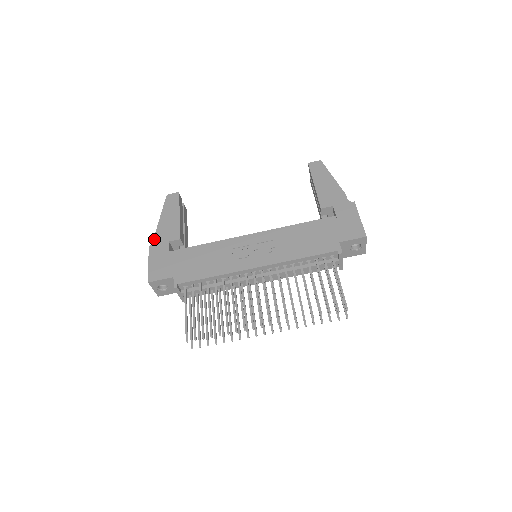
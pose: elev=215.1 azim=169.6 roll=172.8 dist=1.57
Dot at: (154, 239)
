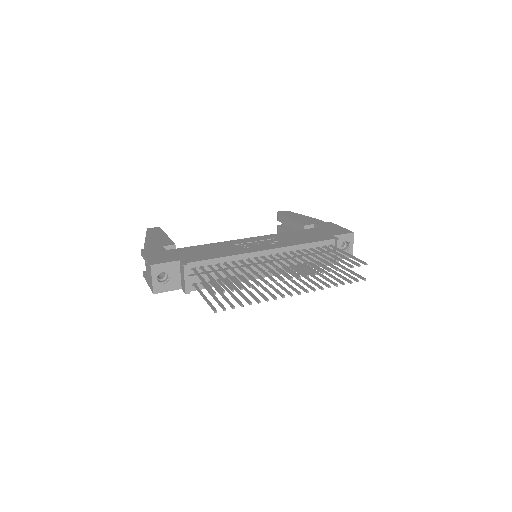
Dot at: (145, 246)
